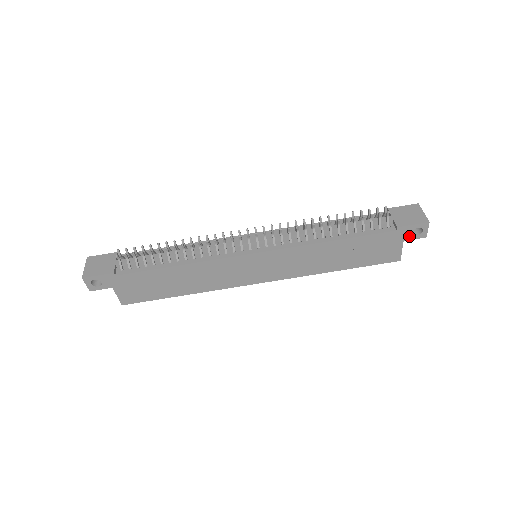
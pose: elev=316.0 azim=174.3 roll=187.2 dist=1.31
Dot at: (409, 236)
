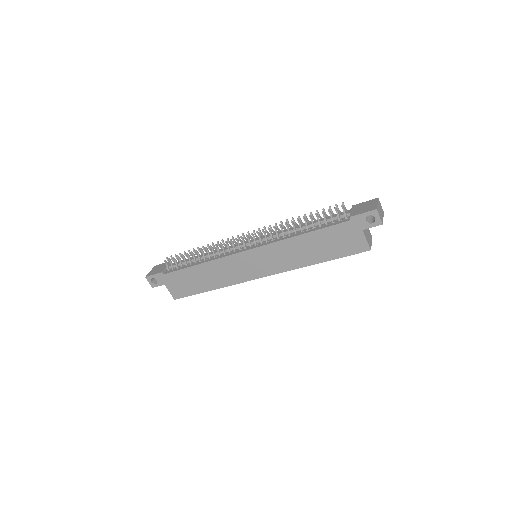
Dot at: (365, 225)
